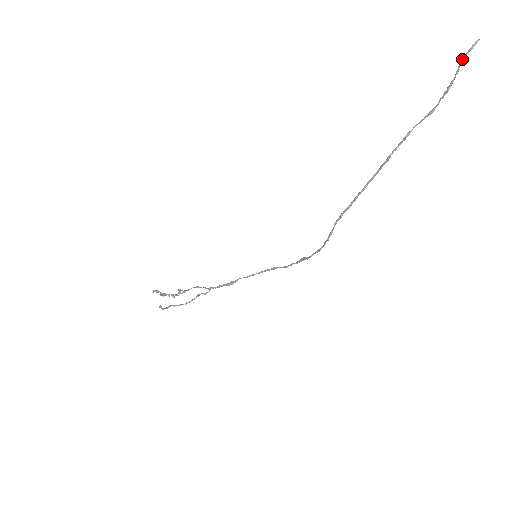
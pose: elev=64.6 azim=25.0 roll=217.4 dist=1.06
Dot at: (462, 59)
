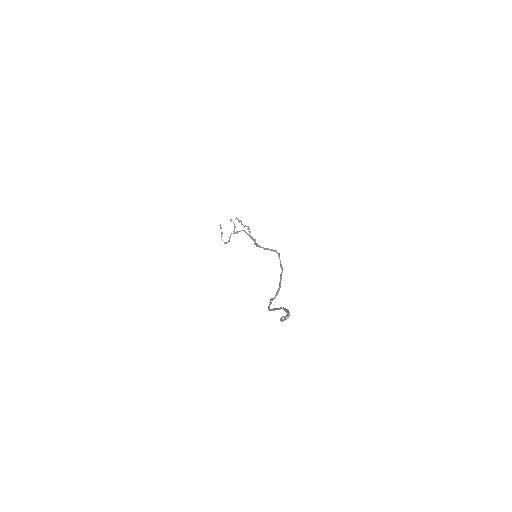
Dot at: (280, 319)
